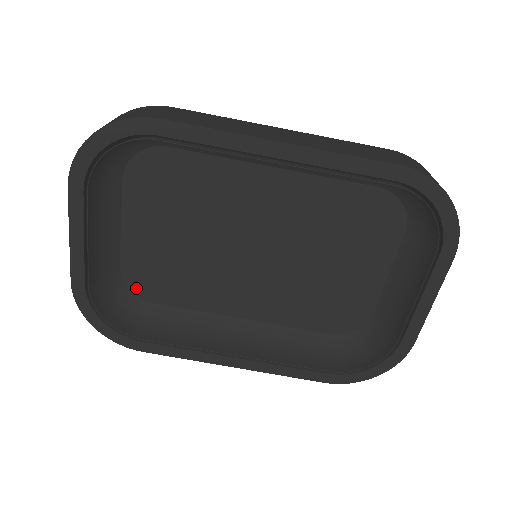
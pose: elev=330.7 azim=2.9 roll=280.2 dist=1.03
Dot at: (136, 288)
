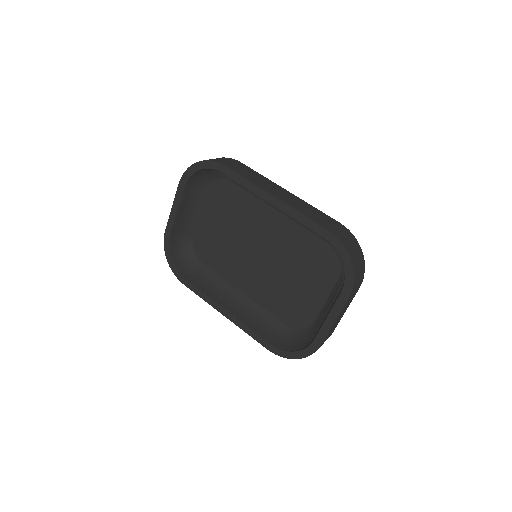
Dot at: (198, 251)
